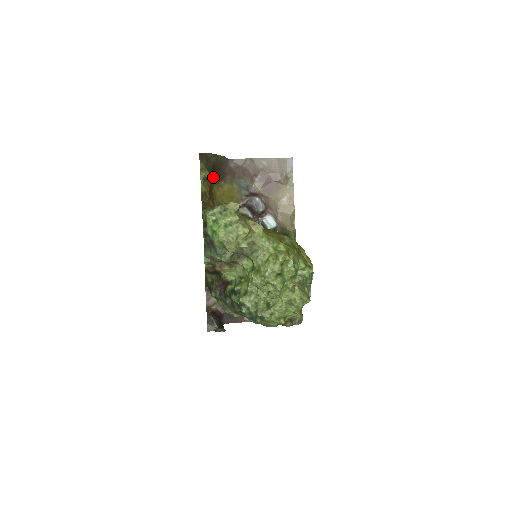
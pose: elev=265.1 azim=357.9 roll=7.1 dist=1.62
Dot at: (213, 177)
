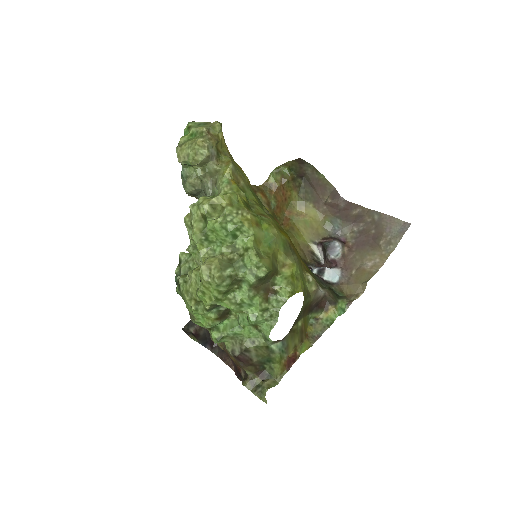
Dot at: (297, 185)
